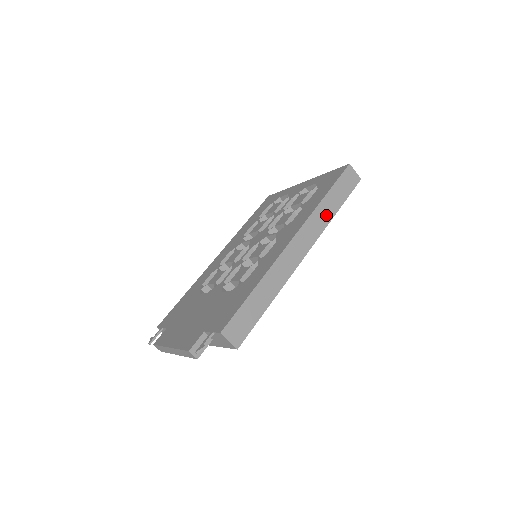
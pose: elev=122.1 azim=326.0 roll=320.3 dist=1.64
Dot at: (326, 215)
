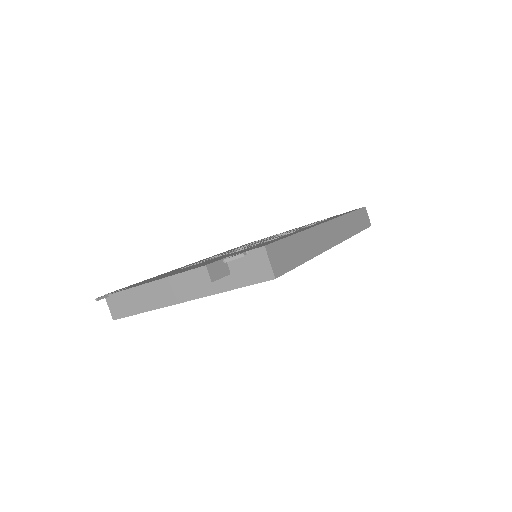
Dot at: (350, 228)
